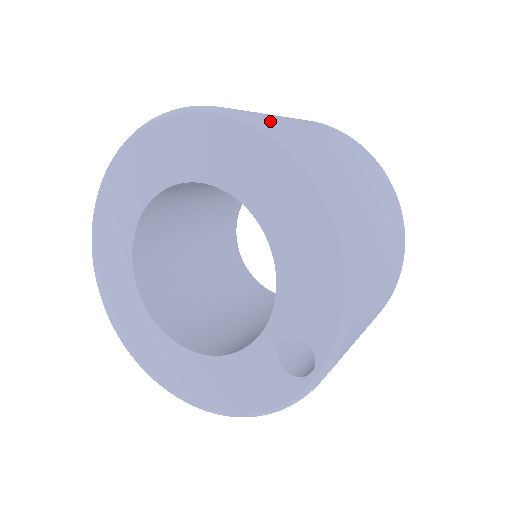
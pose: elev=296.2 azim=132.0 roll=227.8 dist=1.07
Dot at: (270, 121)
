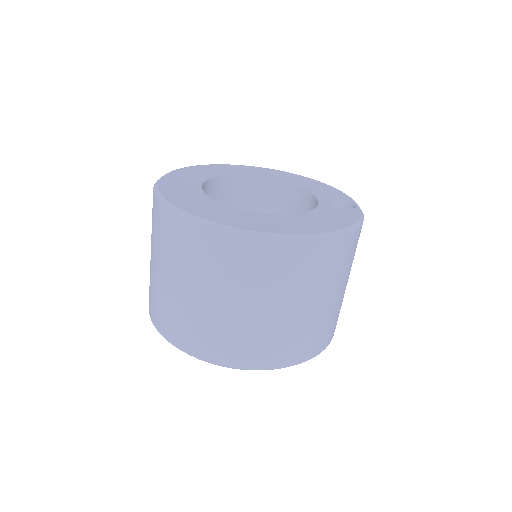
Dot at: (228, 356)
